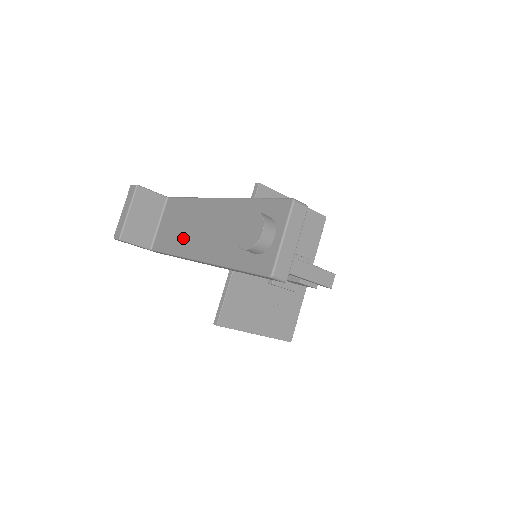
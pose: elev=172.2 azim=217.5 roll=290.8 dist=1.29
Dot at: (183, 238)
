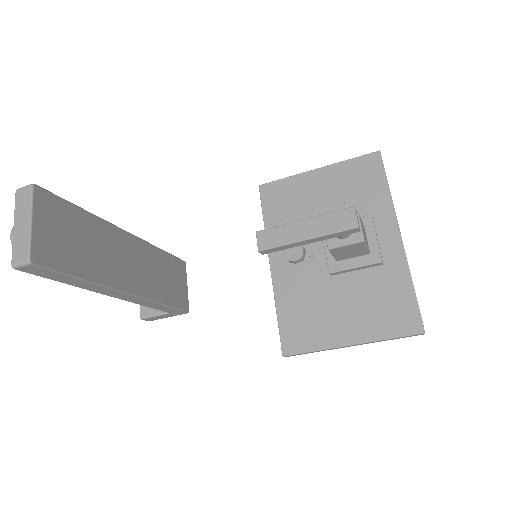
Dot at: occluded
